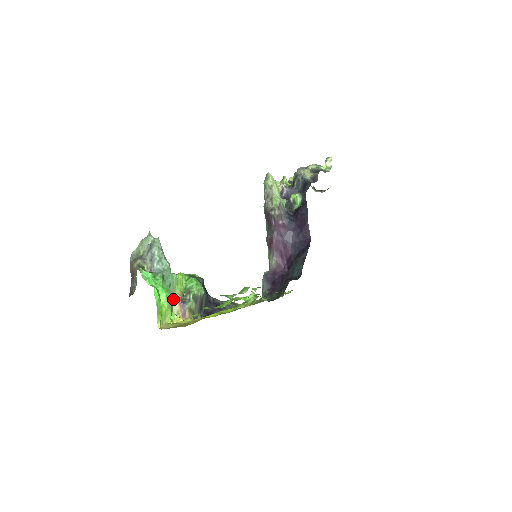
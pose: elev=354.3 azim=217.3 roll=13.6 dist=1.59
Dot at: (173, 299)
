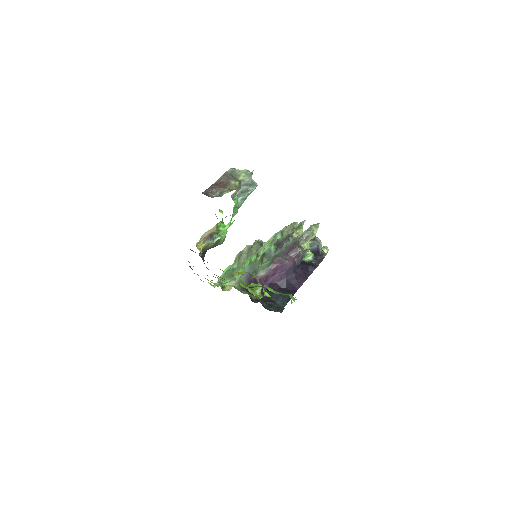
Dot at: (213, 228)
